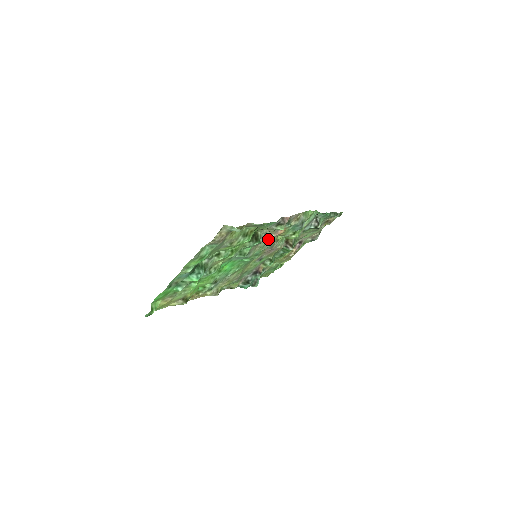
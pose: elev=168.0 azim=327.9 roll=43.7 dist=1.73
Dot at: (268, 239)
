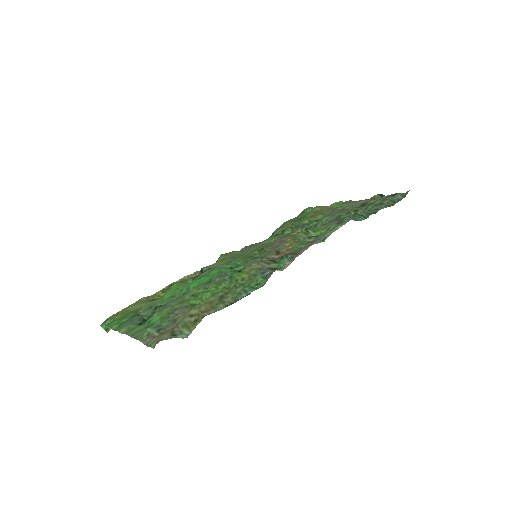
Dot at: (270, 252)
